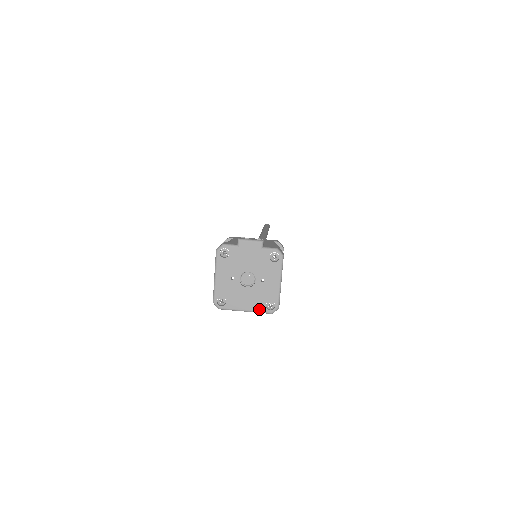
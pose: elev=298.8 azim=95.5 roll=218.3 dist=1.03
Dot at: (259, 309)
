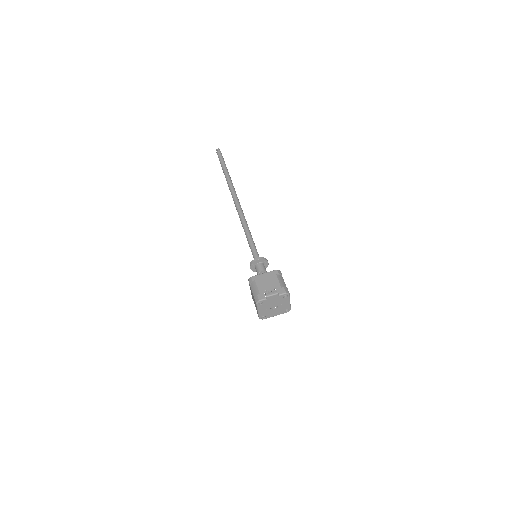
Dot at: (282, 313)
